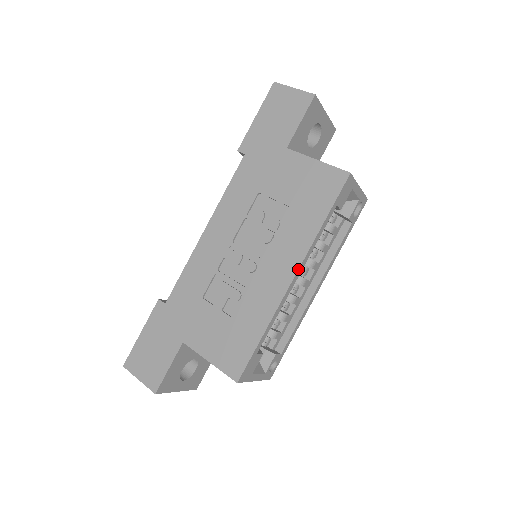
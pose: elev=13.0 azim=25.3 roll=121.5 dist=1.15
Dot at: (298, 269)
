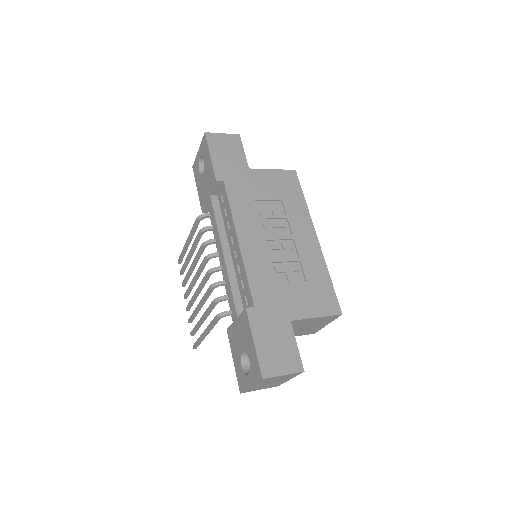
Dot at: occluded
